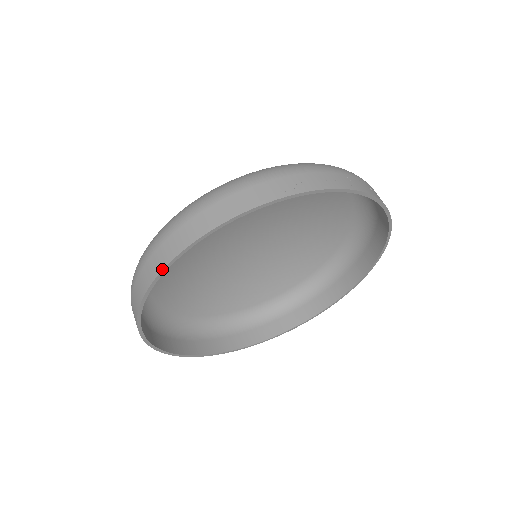
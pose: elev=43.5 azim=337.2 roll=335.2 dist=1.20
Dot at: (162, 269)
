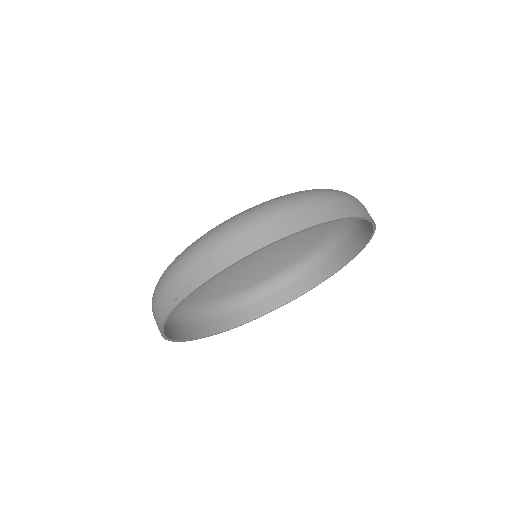
Dot at: (175, 341)
